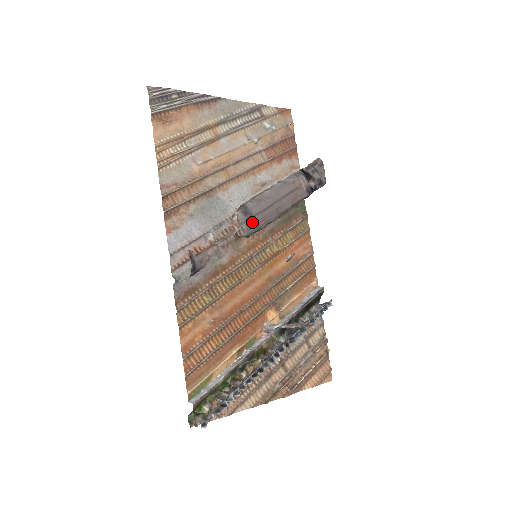
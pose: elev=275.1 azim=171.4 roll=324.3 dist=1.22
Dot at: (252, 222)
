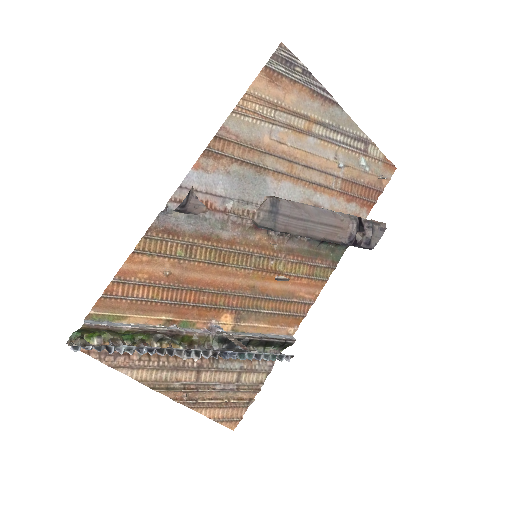
Dot at: (273, 217)
